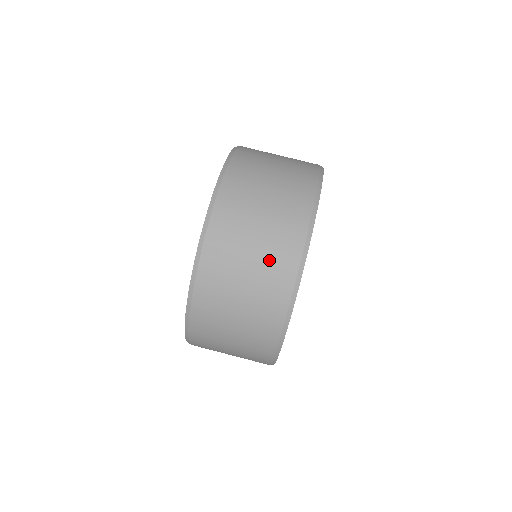
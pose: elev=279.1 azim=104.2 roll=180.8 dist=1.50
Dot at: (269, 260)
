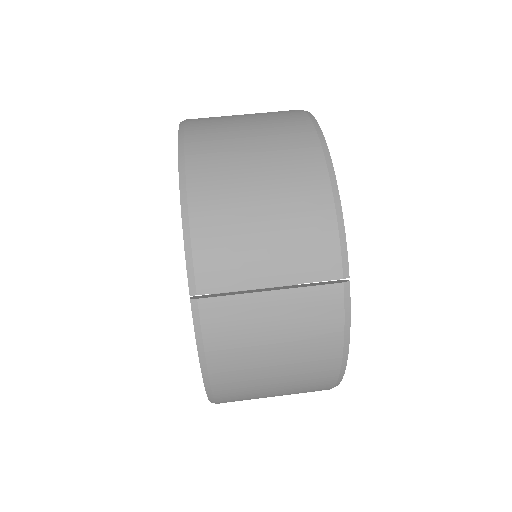
Dot at: occluded
